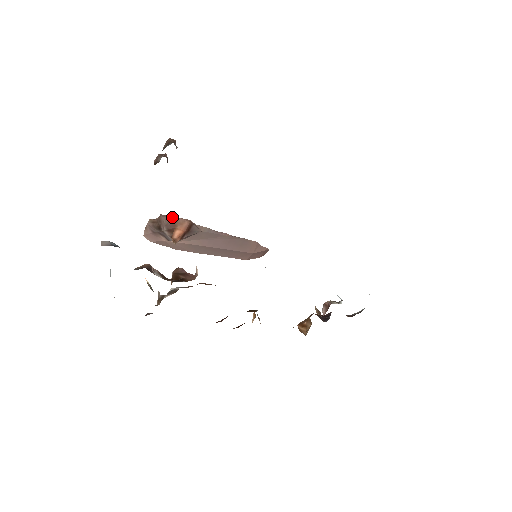
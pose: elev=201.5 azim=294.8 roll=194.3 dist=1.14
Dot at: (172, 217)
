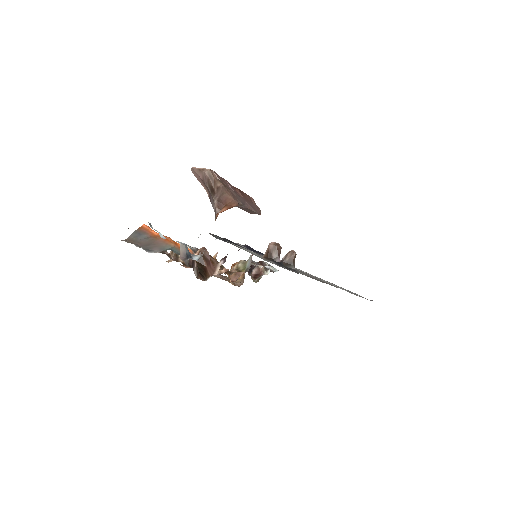
Dot at: (229, 192)
